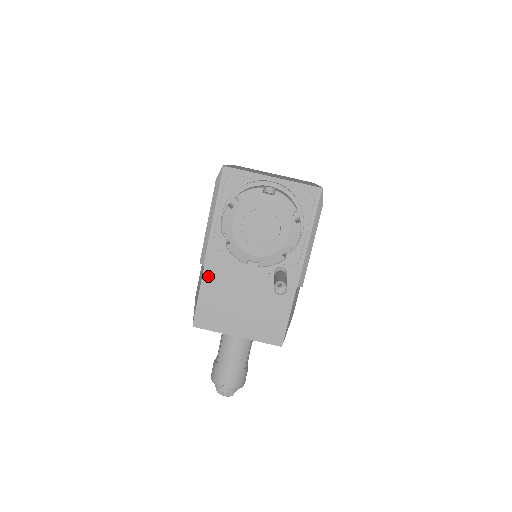
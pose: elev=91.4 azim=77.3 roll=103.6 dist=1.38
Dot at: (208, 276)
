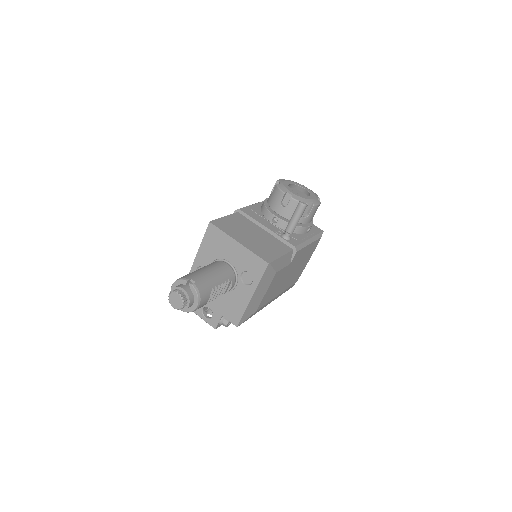
Dot at: (237, 216)
